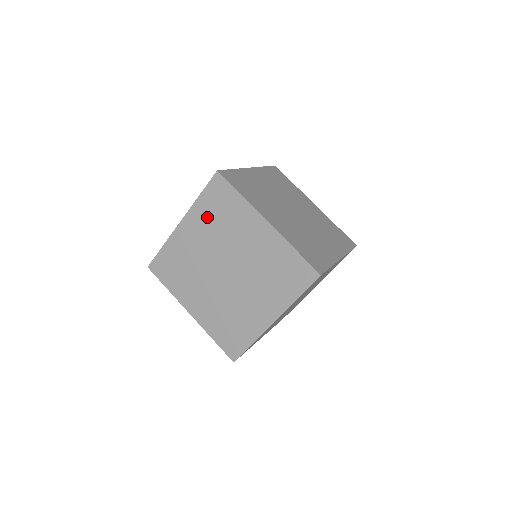
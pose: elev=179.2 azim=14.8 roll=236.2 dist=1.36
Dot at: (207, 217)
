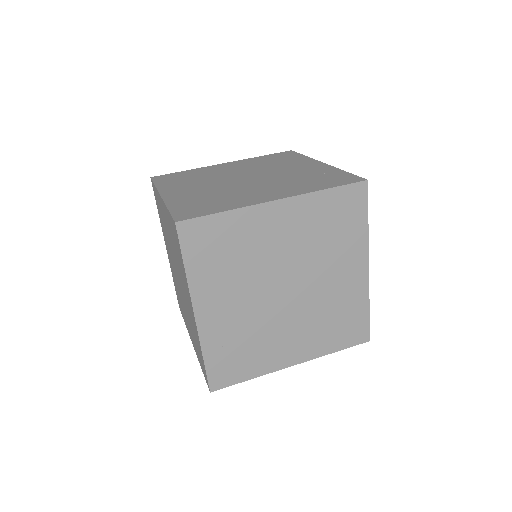
Dot at: (315, 219)
